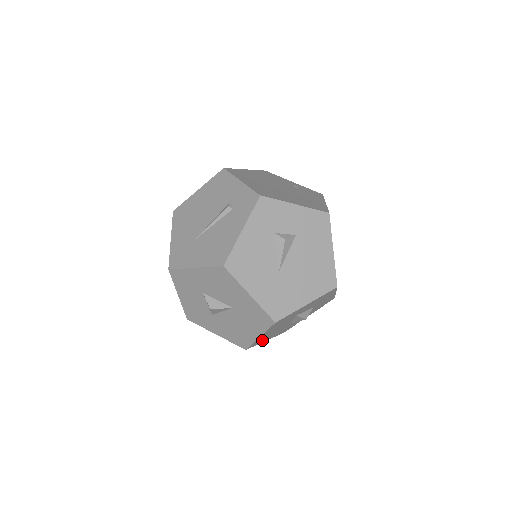
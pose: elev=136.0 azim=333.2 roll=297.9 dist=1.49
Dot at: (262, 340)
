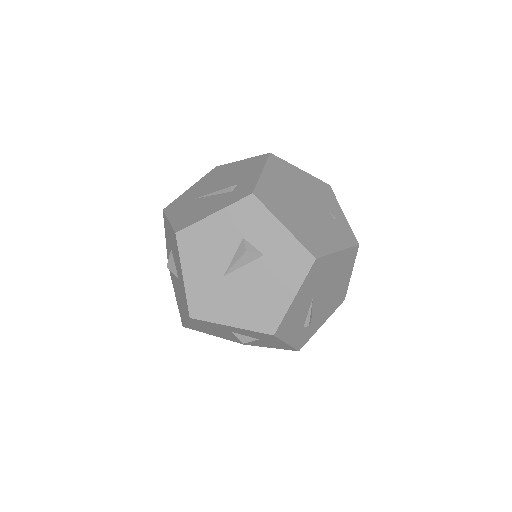
Dot at: (203, 330)
